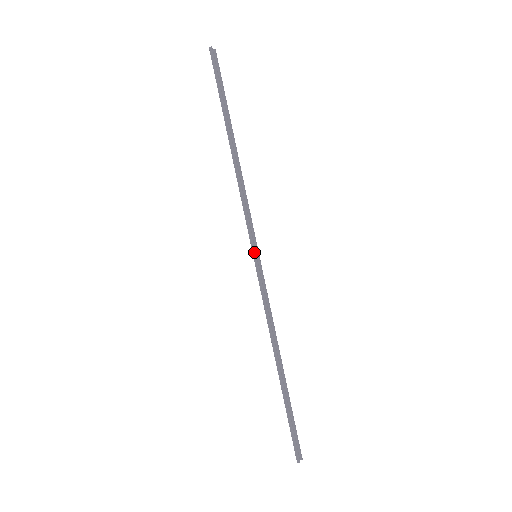
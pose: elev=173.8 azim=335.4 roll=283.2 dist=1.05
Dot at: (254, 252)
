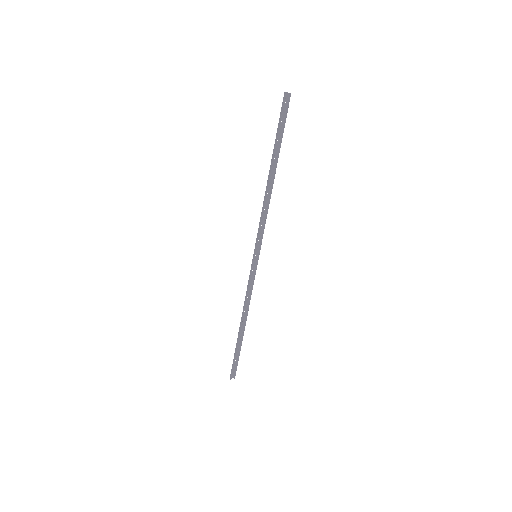
Dot at: (254, 254)
